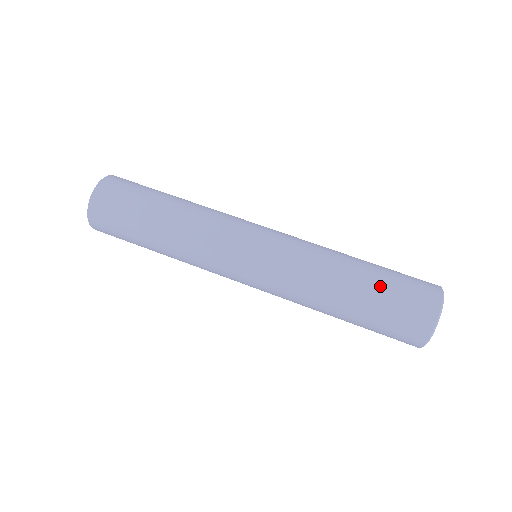
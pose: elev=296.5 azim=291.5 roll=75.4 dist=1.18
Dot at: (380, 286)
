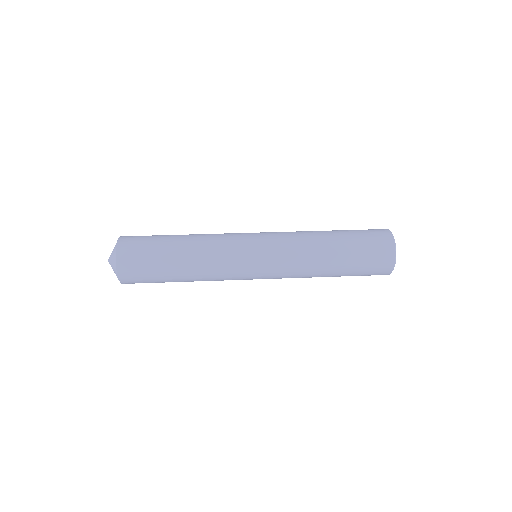
Dot at: (348, 231)
